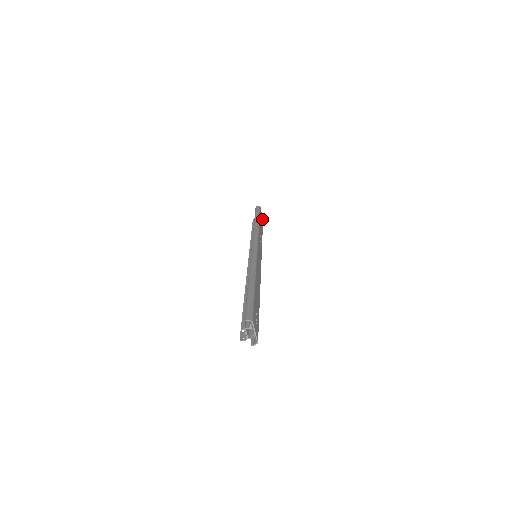
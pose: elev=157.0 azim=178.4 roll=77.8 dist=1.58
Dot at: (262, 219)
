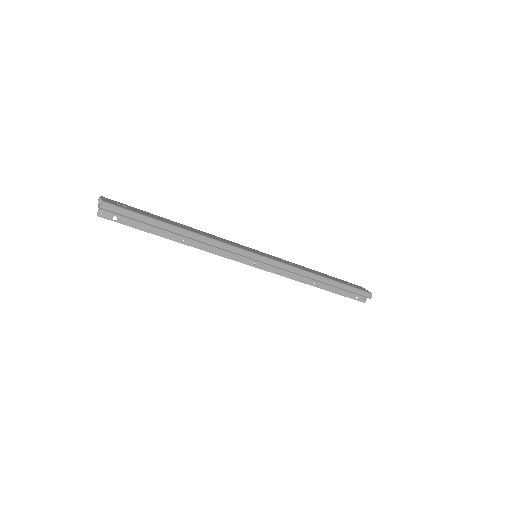
Dot at: (362, 289)
